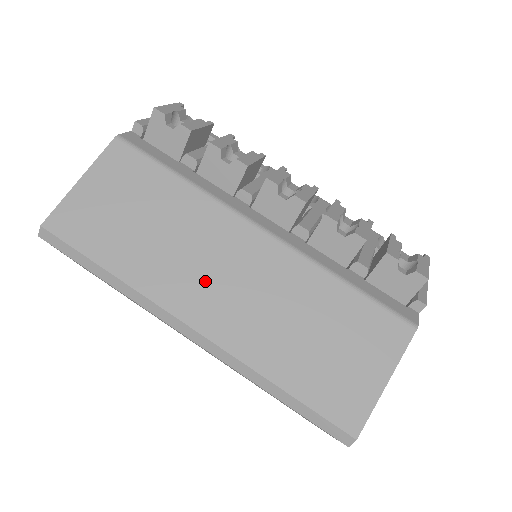
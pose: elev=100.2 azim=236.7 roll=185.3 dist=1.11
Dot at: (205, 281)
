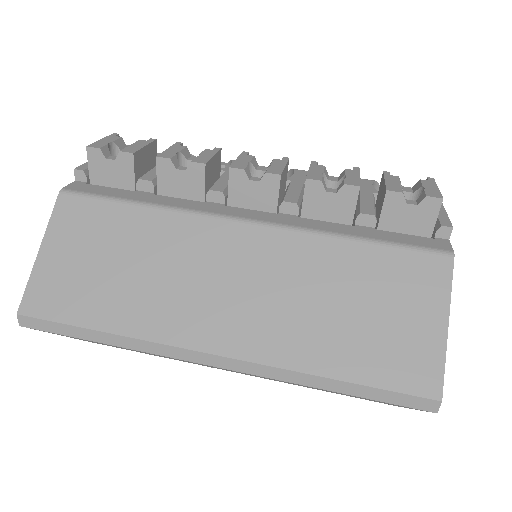
Dot at: (209, 300)
